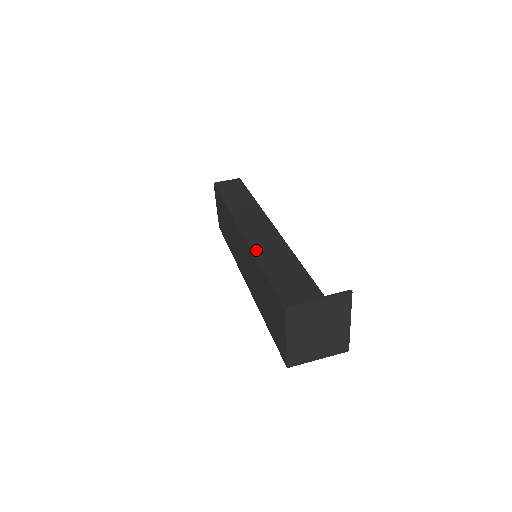
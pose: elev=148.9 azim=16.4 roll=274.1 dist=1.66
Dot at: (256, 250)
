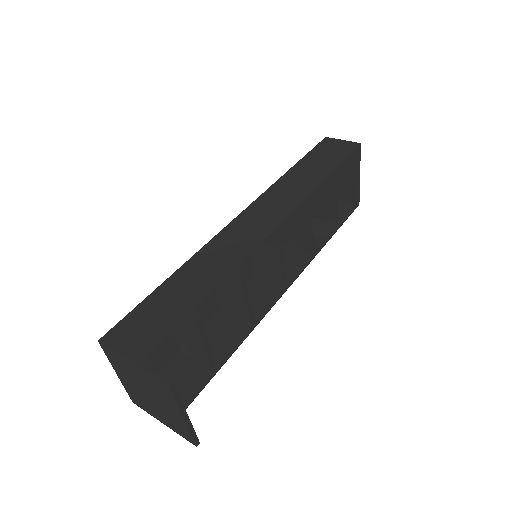
Dot at: (204, 250)
